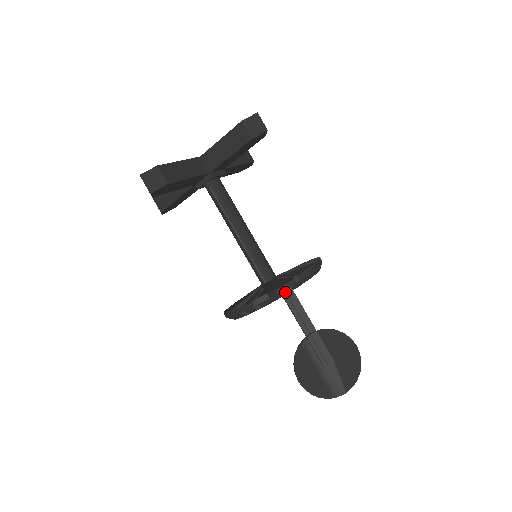
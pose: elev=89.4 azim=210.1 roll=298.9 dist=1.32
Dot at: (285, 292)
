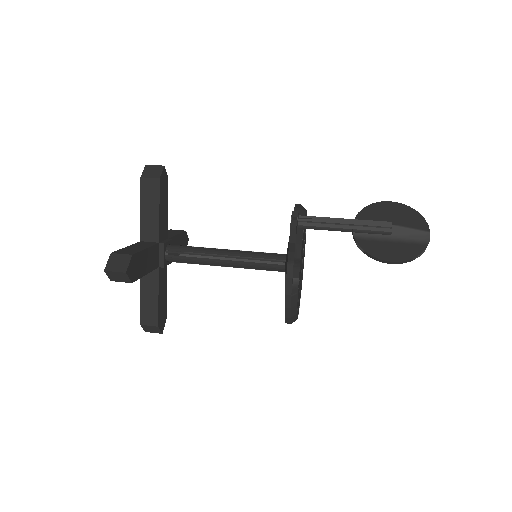
Dot at: (298, 222)
